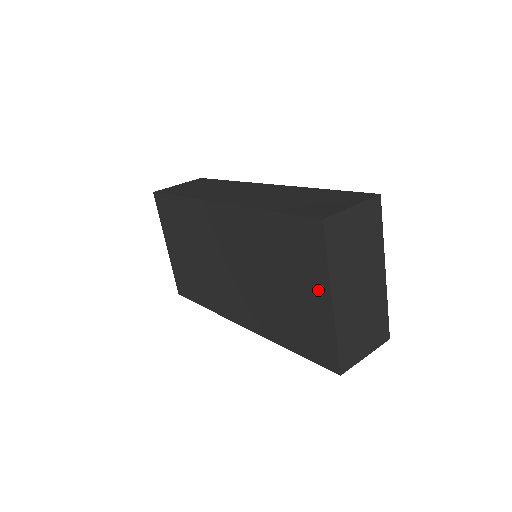
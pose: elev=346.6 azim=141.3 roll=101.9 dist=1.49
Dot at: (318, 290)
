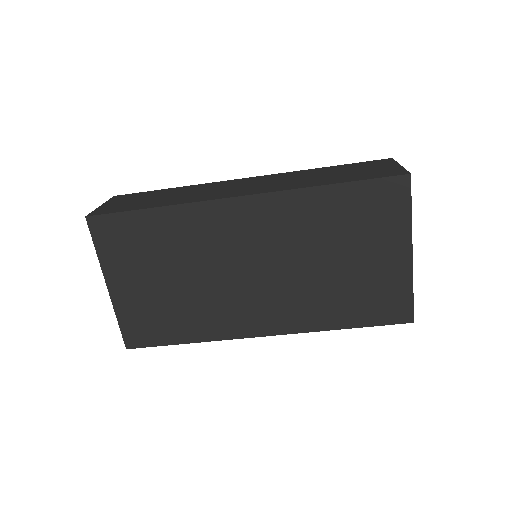
Dot at: (395, 247)
